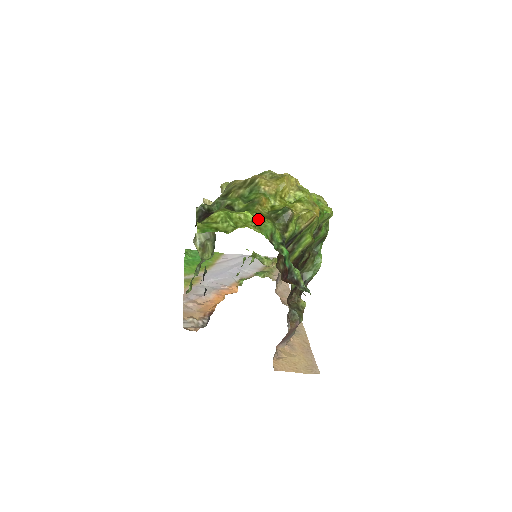
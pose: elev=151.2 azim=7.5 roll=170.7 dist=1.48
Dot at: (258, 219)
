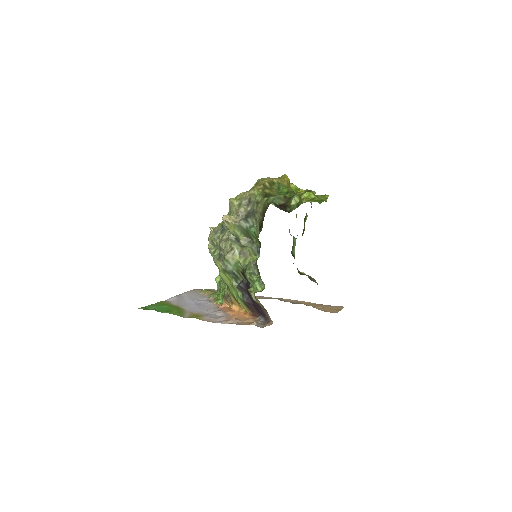
Dot at: occluded
